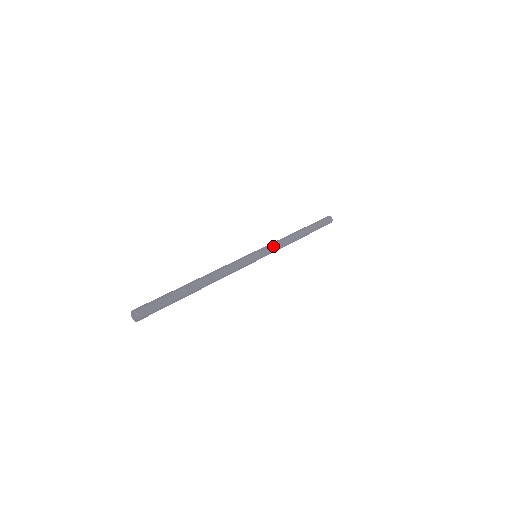
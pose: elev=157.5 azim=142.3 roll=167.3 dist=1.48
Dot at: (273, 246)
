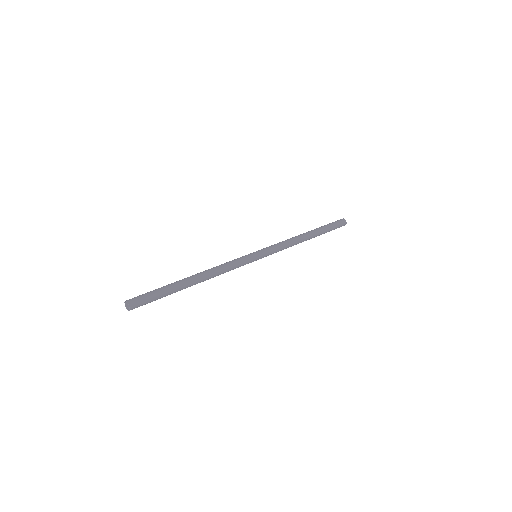
Dot at: (276, 250)
